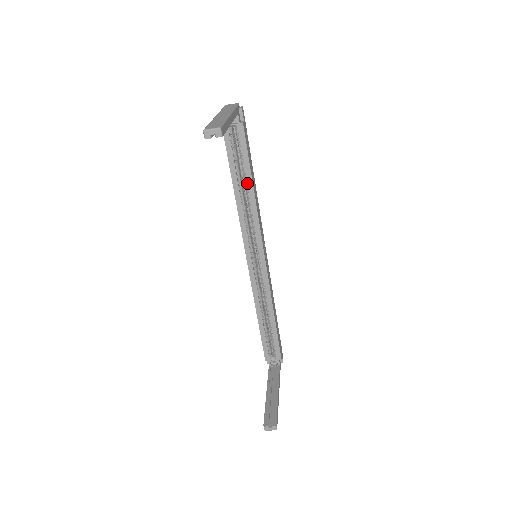
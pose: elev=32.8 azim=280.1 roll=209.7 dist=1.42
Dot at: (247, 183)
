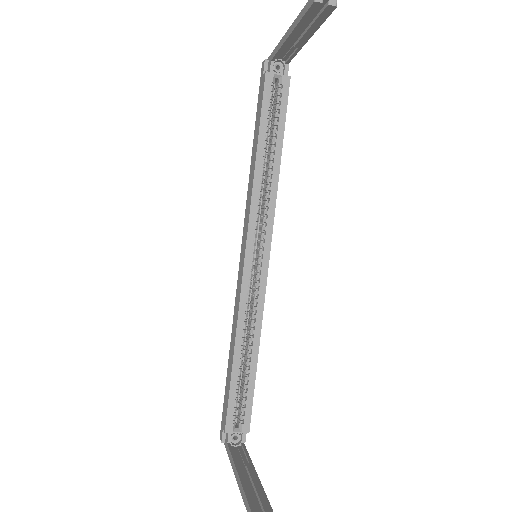
Dot at: (275, 150)
